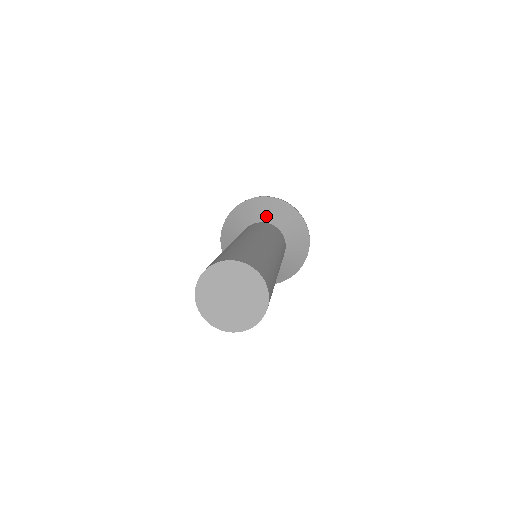
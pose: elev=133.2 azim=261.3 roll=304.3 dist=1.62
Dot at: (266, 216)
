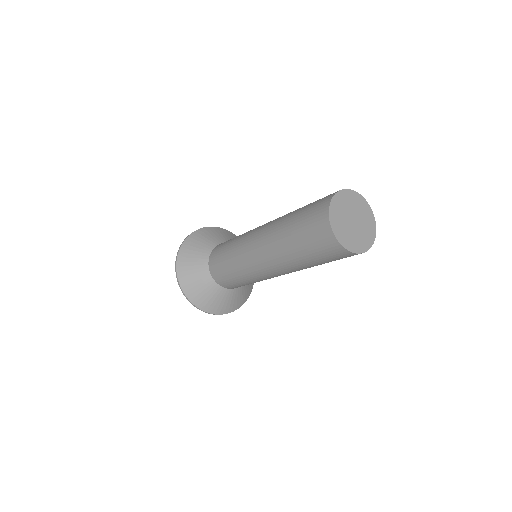
Dot at: (223, 239)
